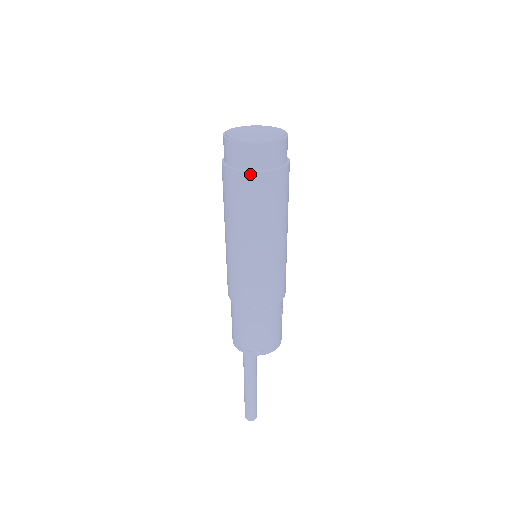
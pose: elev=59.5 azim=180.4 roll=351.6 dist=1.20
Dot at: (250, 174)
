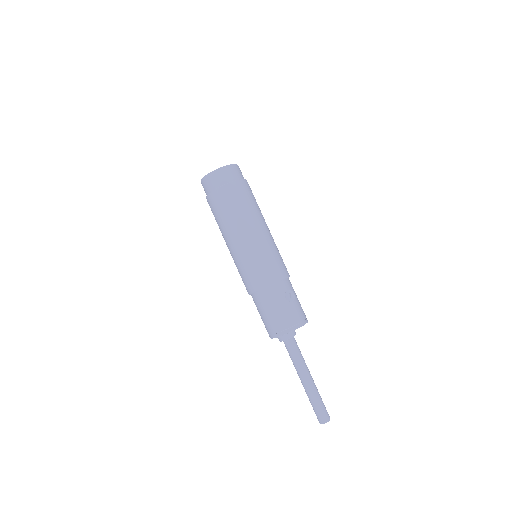
Dot at: (210, 195)
